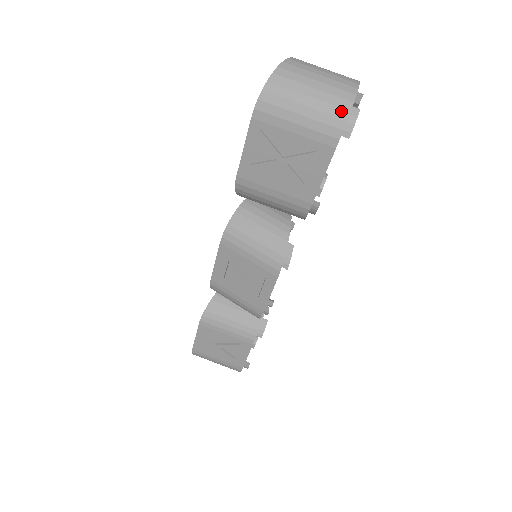
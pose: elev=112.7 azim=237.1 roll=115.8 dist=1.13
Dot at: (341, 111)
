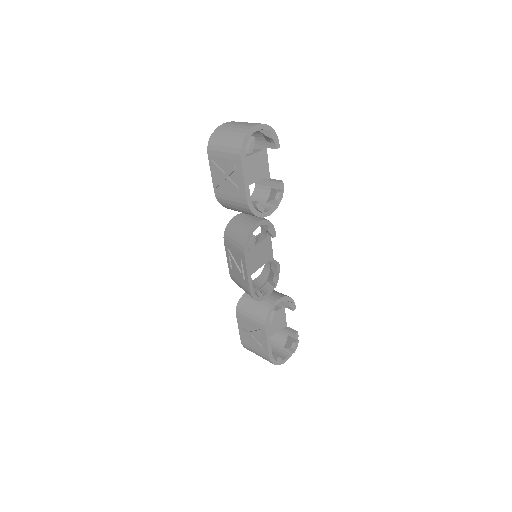
Dot at: (240, 139)
